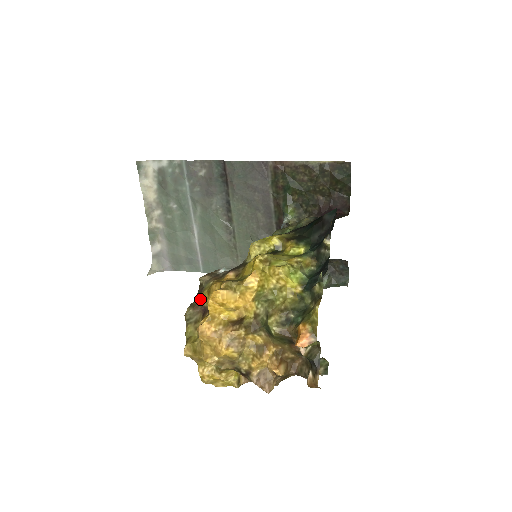
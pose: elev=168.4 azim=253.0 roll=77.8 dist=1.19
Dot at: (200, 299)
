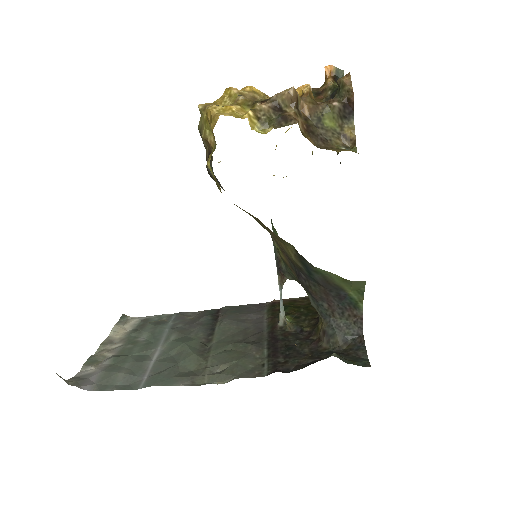
Dot at: occluded
